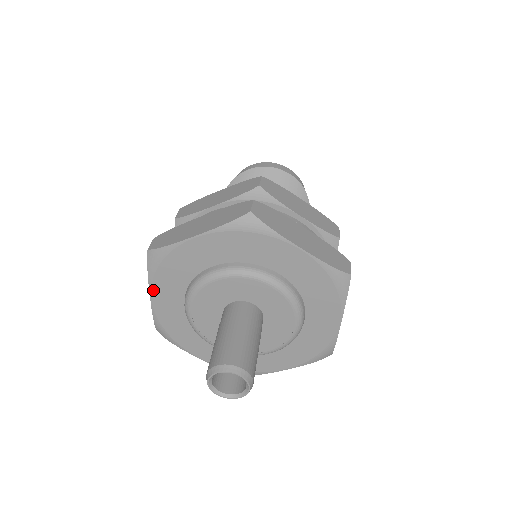
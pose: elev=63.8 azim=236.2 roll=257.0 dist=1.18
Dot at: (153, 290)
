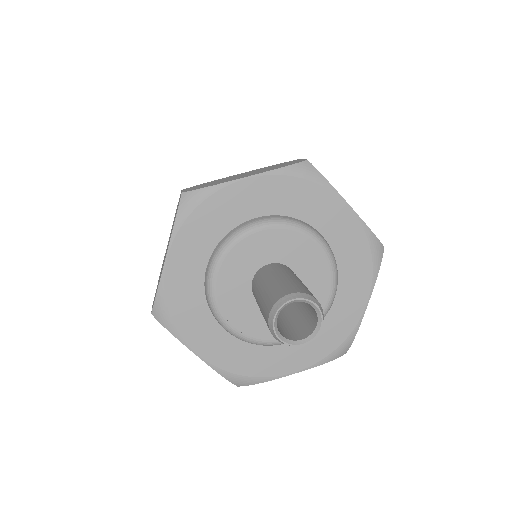
Dot at: (190, 344)
